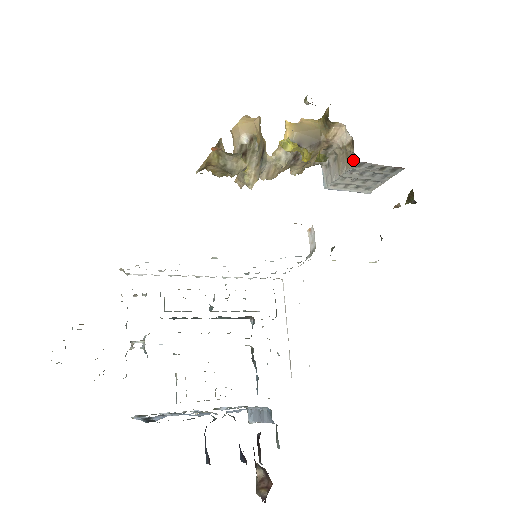
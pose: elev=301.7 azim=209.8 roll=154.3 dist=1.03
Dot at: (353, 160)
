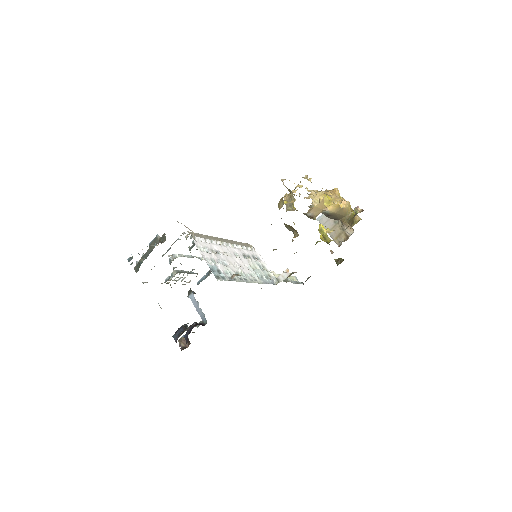
Dot at: (338, 243)
